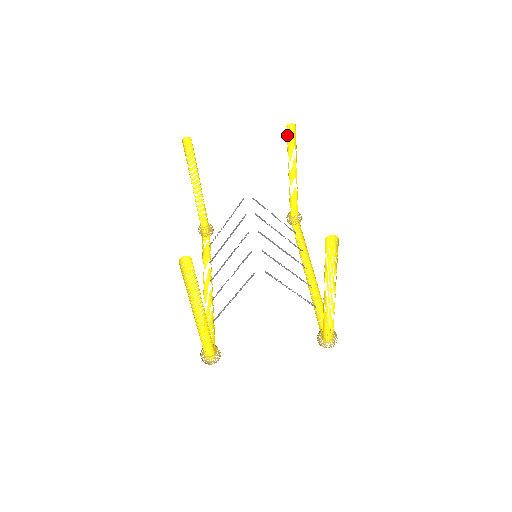
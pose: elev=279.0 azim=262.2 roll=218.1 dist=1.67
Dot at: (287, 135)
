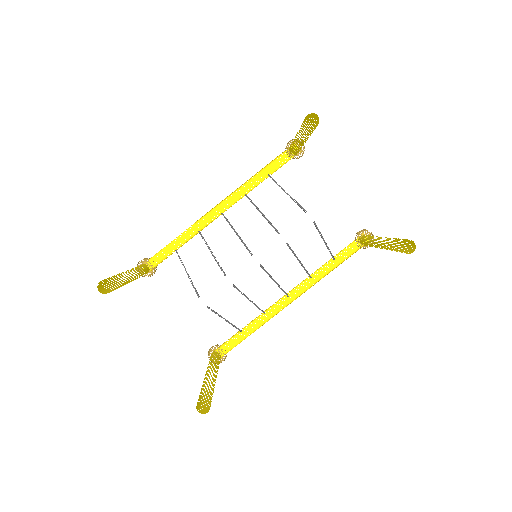
Dot at: occluded
